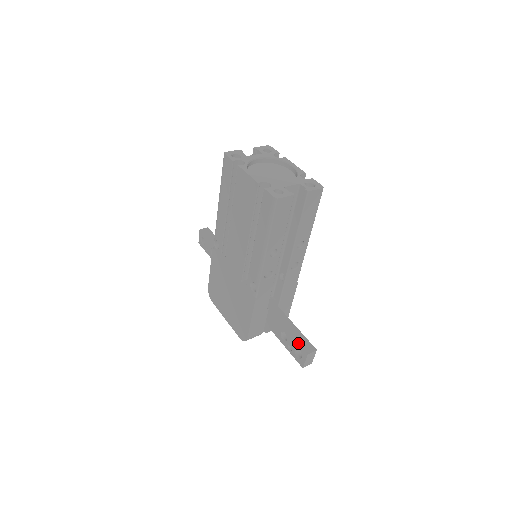
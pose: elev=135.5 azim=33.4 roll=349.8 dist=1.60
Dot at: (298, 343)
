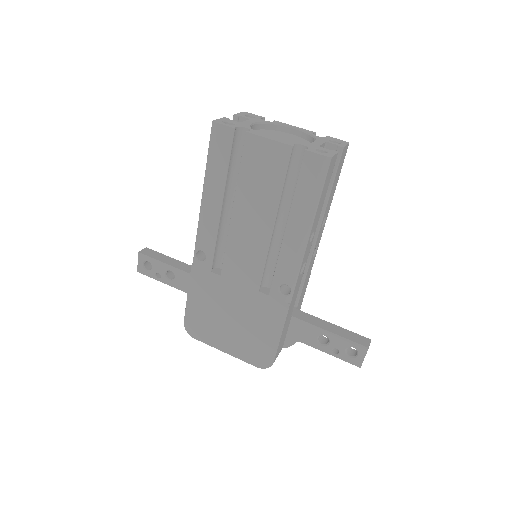
Dot at: (350, 340)
